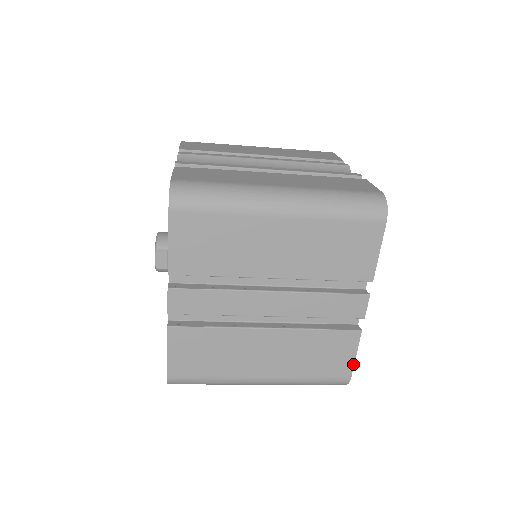
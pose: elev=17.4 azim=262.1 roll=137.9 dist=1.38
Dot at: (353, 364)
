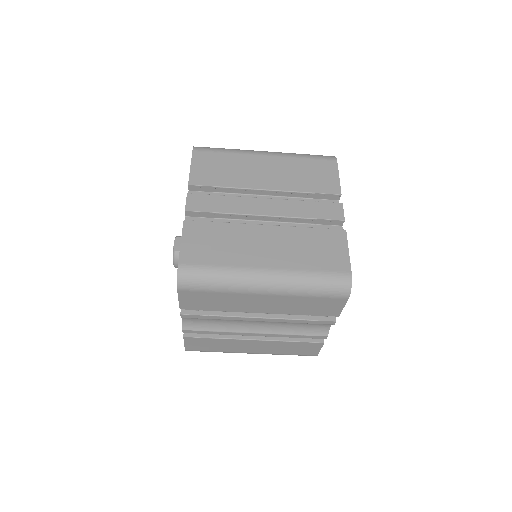
Dot at: (349, 259)
